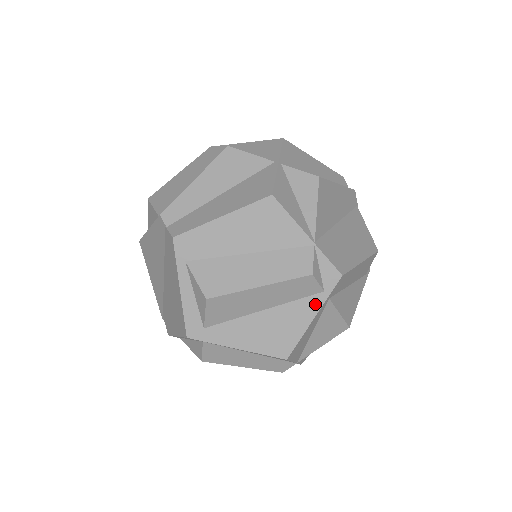
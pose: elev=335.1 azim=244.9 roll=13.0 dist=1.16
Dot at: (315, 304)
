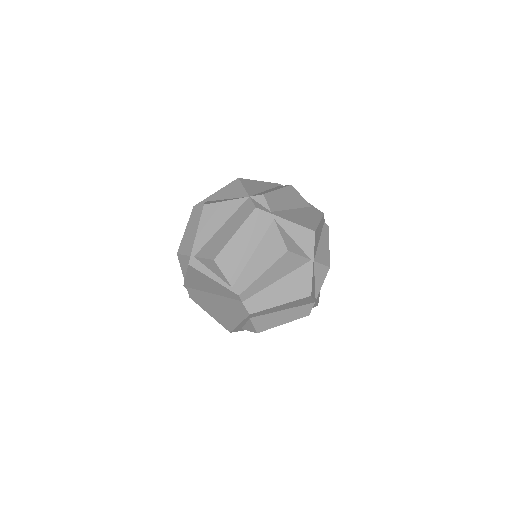
Dot at: occluded
